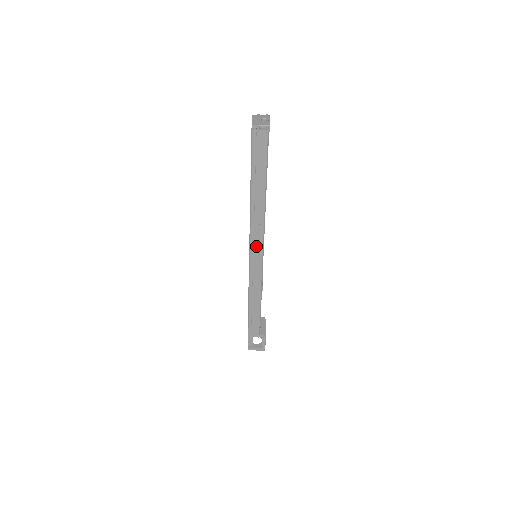
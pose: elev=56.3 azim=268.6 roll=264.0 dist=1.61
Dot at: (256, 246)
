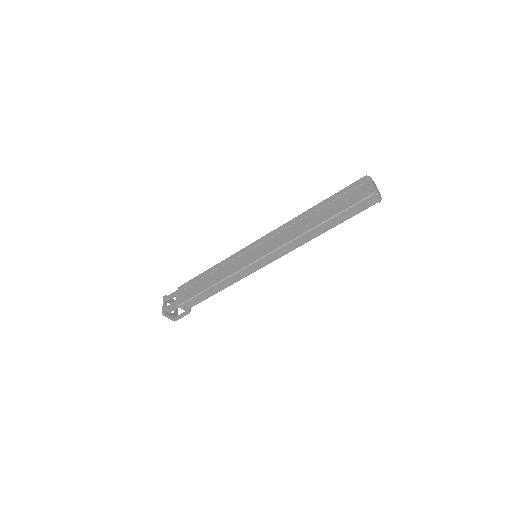
Dot at: (275, 255)
